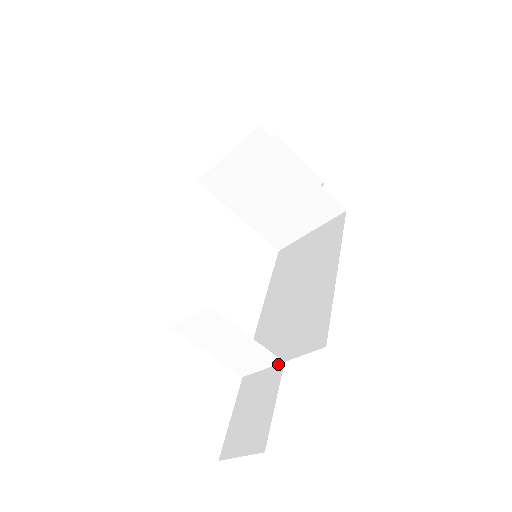
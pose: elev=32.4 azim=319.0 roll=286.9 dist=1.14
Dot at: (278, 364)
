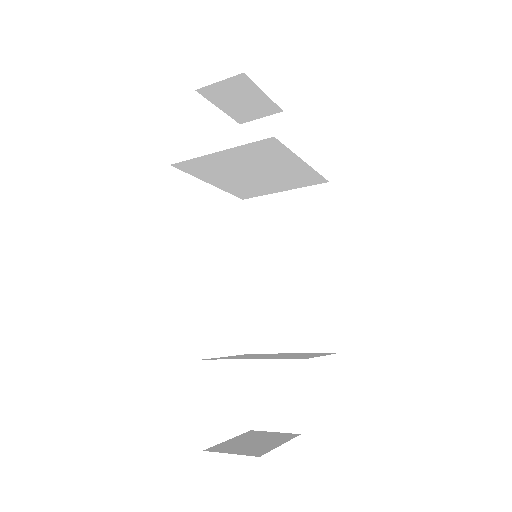
Dot at: occluded
